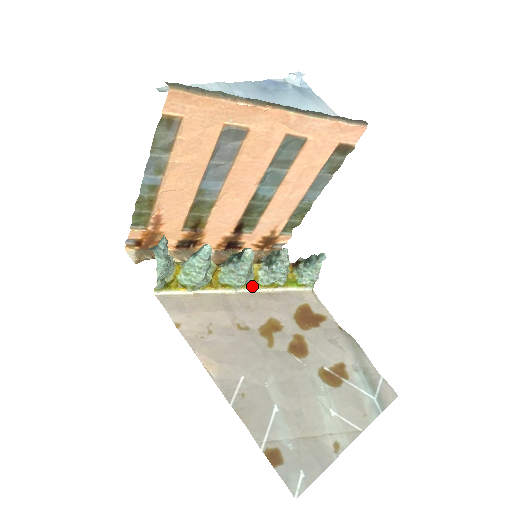
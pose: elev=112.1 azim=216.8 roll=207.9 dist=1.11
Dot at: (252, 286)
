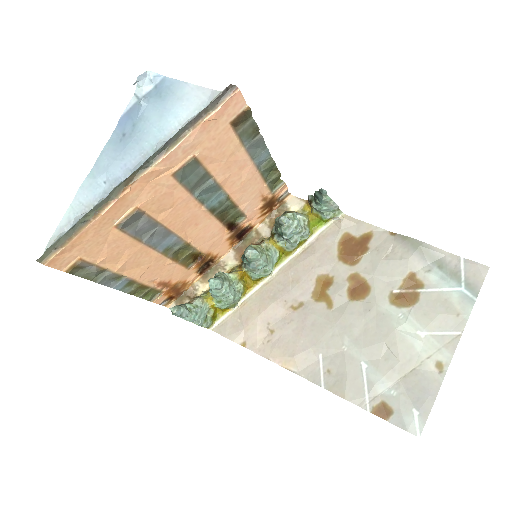
Dot at: (283, 258)
